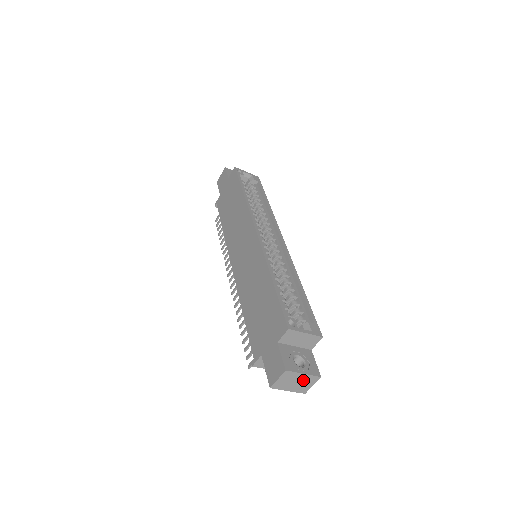
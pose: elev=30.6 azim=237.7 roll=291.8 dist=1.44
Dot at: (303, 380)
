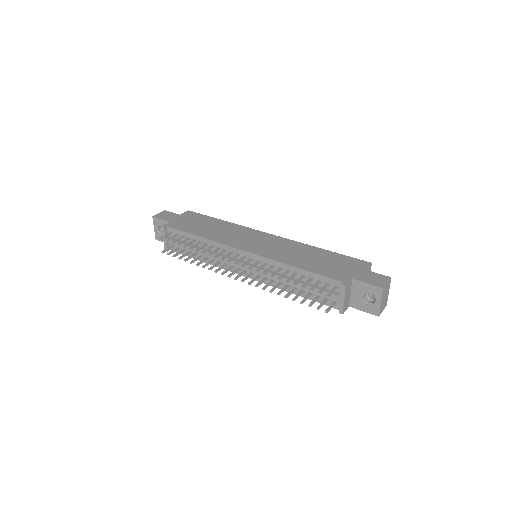
Dot at: (386, 299)
